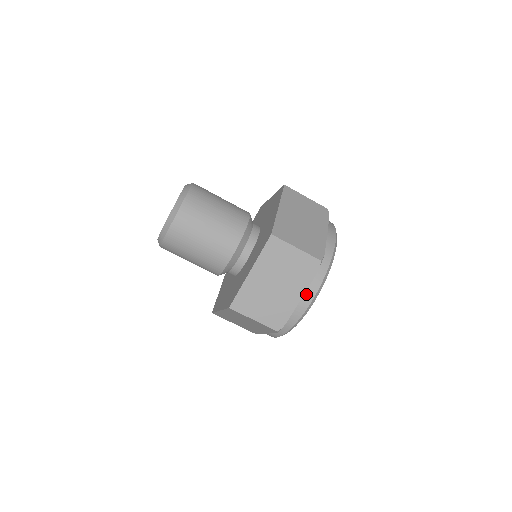
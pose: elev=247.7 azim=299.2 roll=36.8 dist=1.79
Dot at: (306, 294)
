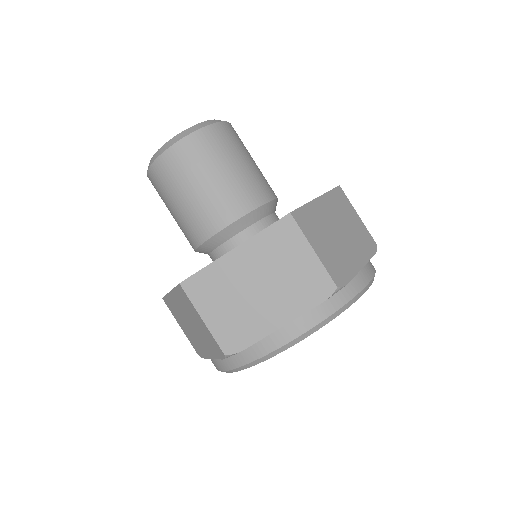
Dot at: (292, 324)
